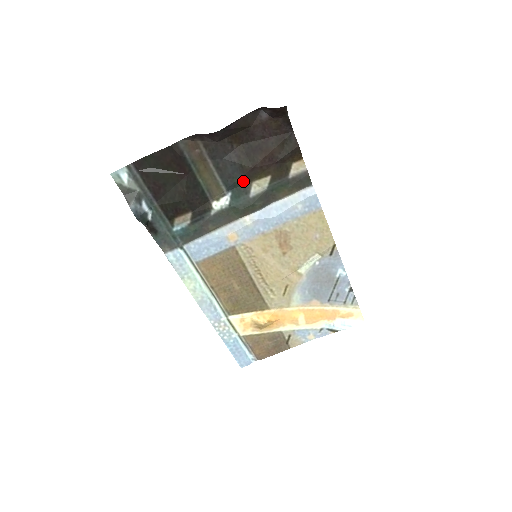
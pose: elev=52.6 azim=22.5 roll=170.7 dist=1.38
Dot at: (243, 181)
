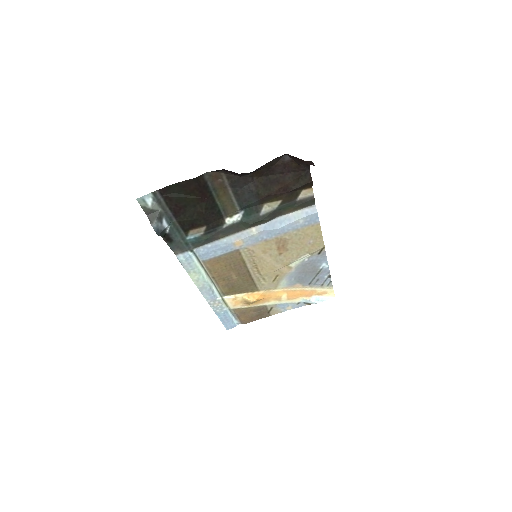
Dot at: (256, 203)
